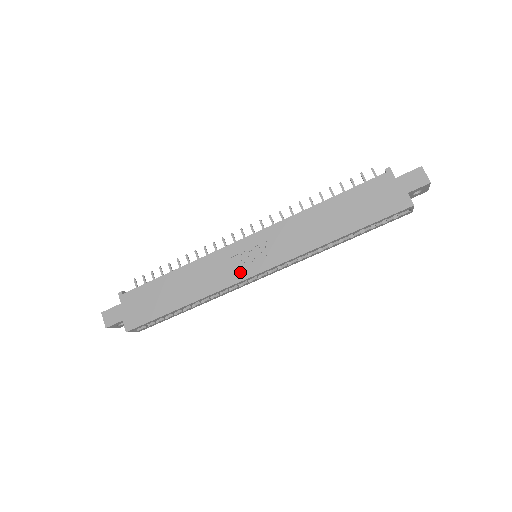
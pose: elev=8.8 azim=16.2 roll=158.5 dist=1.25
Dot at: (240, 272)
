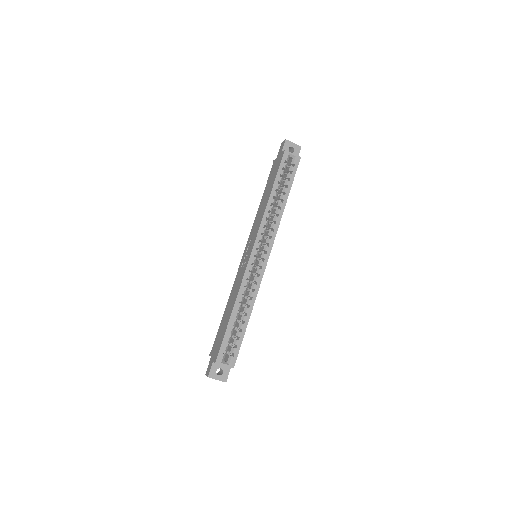
Dot at: (246, 264)
